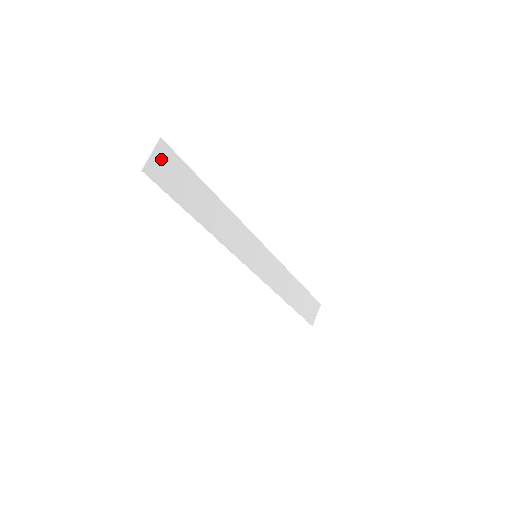
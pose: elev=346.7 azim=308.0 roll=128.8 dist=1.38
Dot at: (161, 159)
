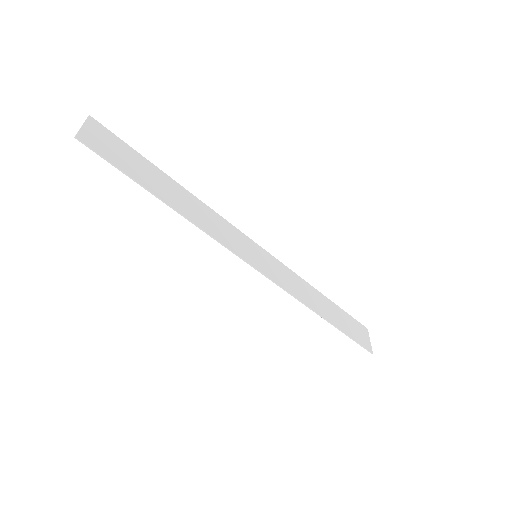
Dot at: (96, 133)
